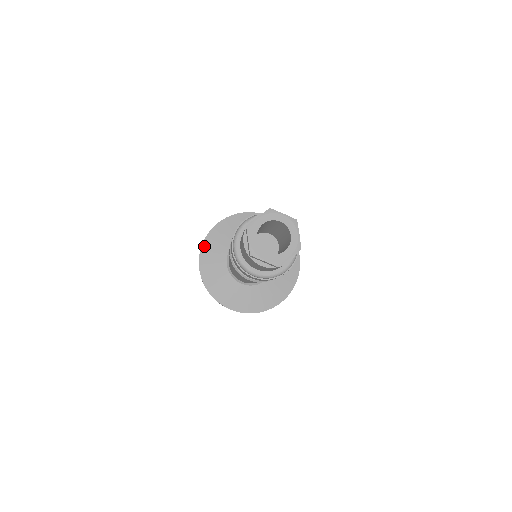
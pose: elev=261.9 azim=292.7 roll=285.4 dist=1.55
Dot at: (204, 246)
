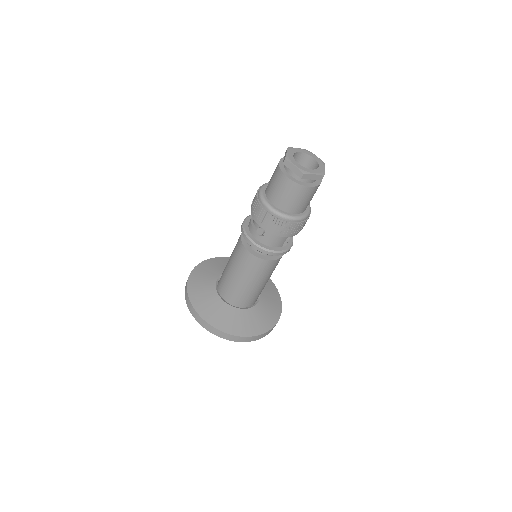
Dot at: (202, 264)
